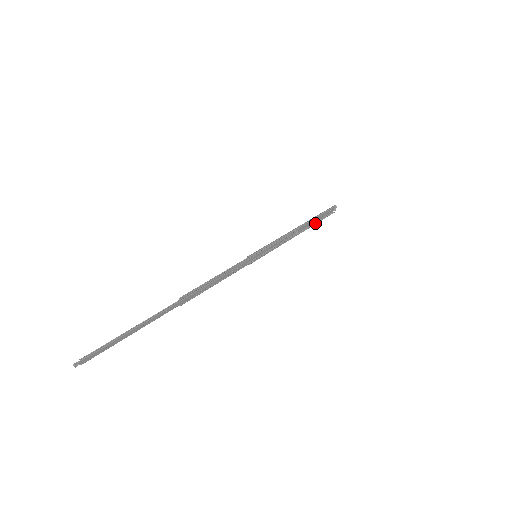
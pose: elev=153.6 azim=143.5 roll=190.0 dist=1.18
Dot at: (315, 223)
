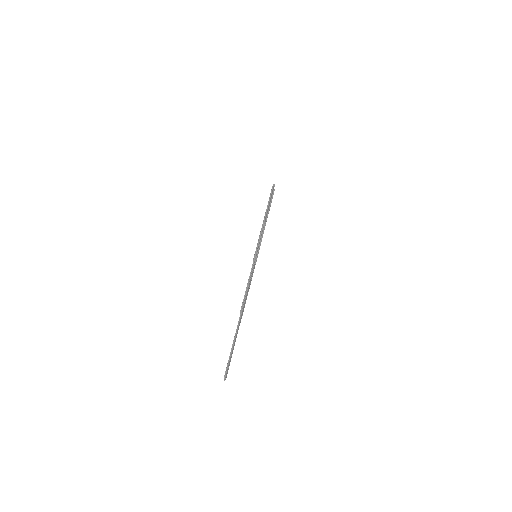
Dot at: (270, 206)
